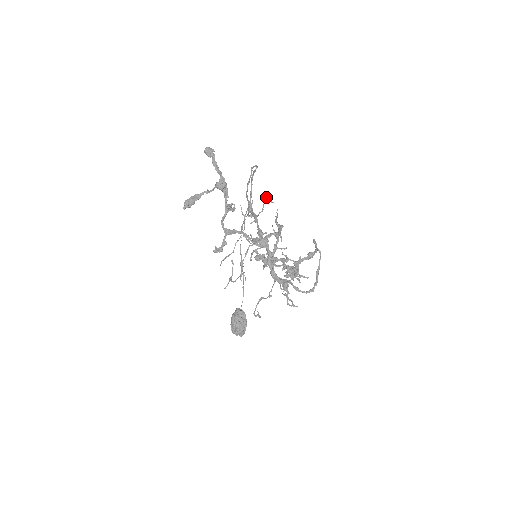
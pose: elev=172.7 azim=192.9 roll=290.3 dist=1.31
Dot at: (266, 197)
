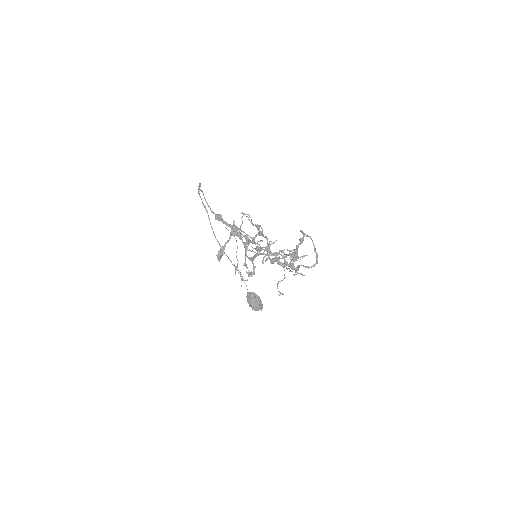
Dot at: occluded
